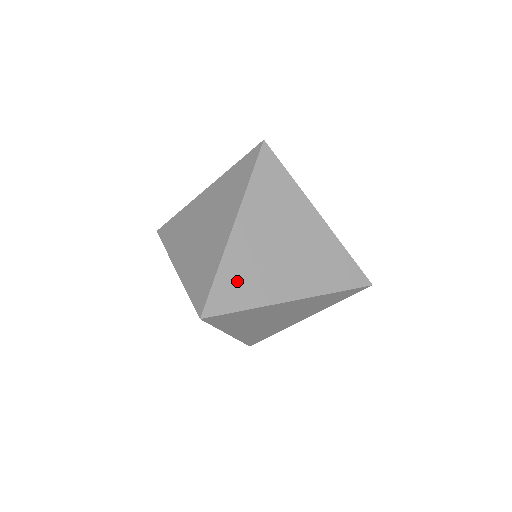
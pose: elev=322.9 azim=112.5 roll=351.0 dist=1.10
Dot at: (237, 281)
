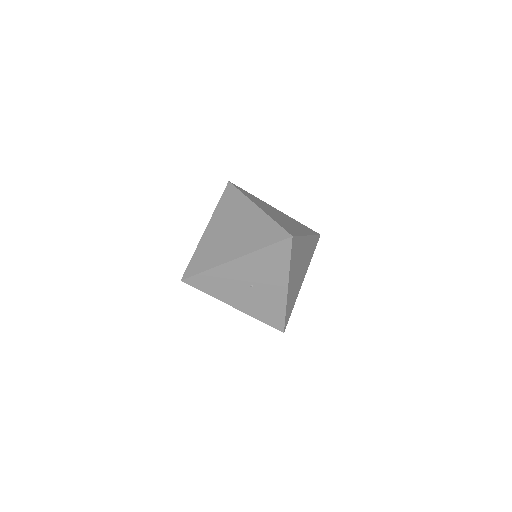
Dot at: (285, 225)
